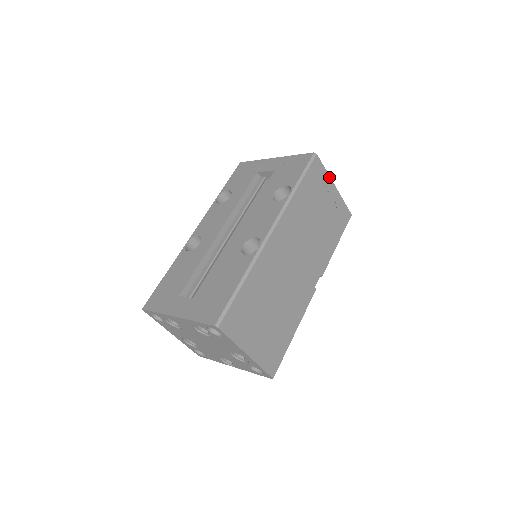
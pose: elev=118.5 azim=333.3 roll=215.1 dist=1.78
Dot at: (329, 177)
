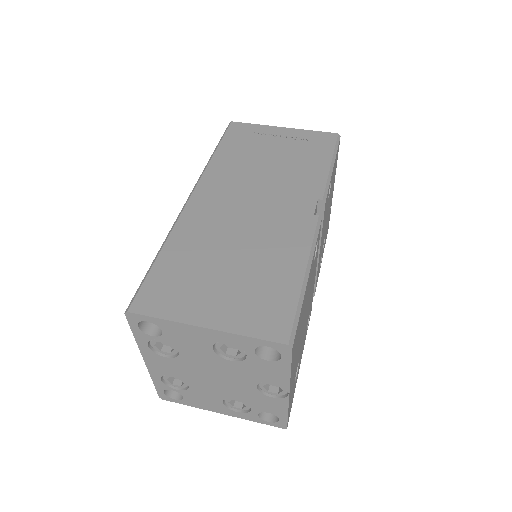
Dot at: (266, 126)
